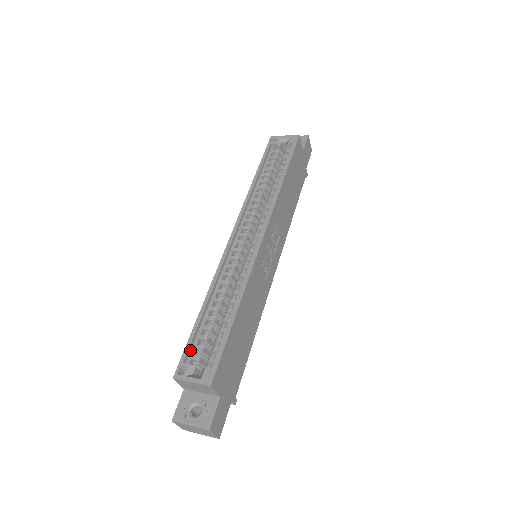
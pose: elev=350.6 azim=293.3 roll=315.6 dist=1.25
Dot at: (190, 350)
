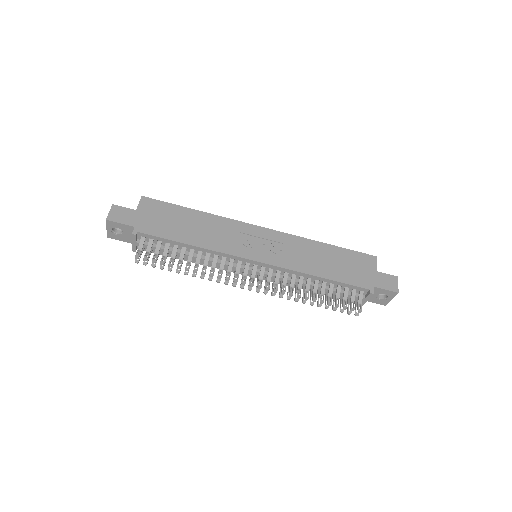
Dot at: occluded
